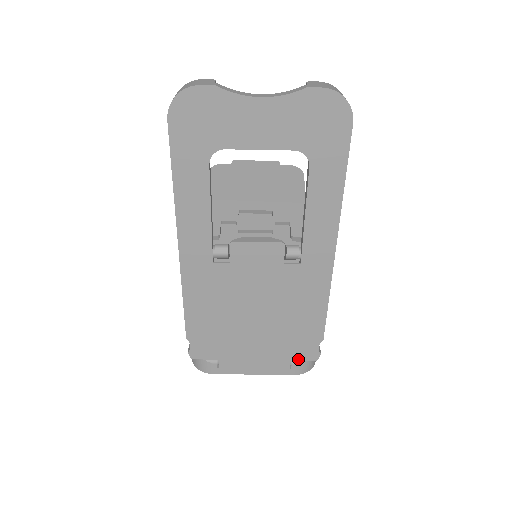
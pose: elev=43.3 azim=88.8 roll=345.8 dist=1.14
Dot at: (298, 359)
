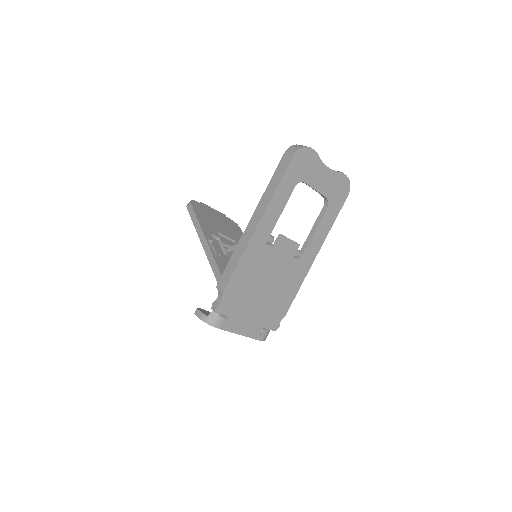
Dot at: (268, 328)
